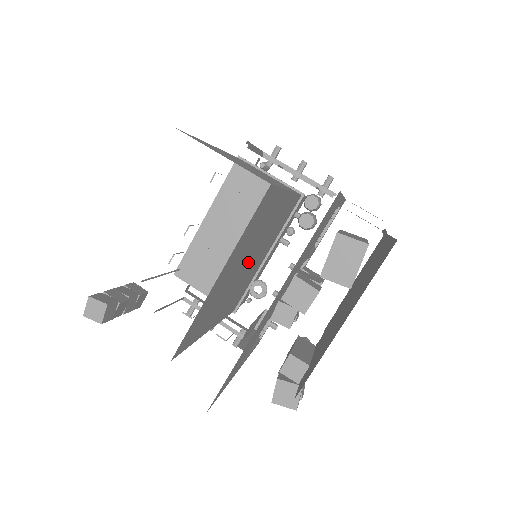
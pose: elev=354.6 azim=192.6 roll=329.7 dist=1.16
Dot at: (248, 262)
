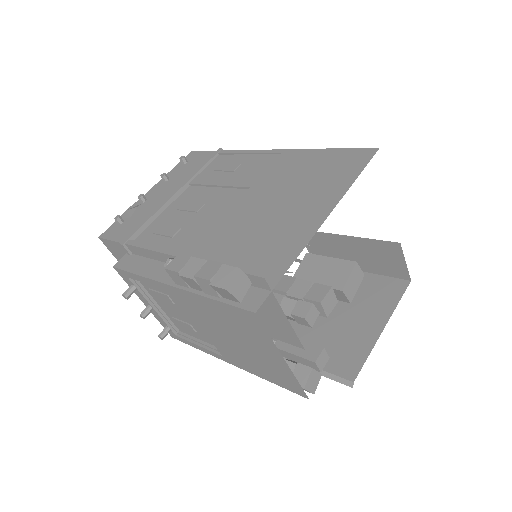
Dot at: occluded
